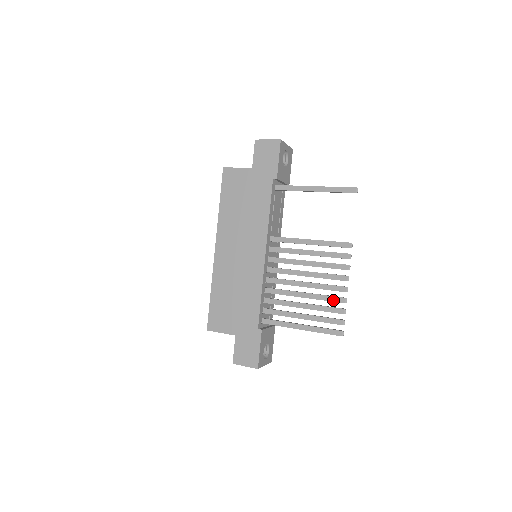
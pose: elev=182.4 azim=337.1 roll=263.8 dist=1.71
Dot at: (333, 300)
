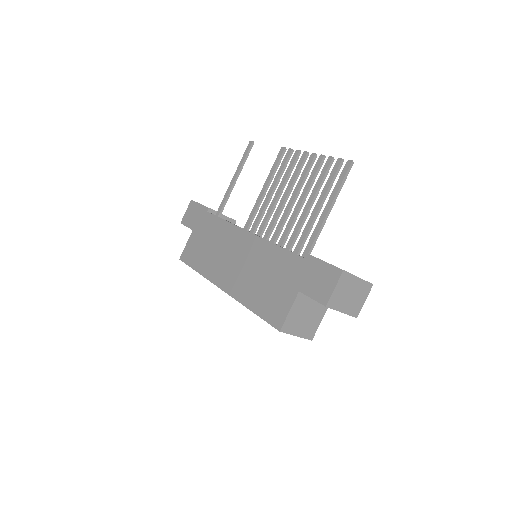
Dot at: (316, 169)
